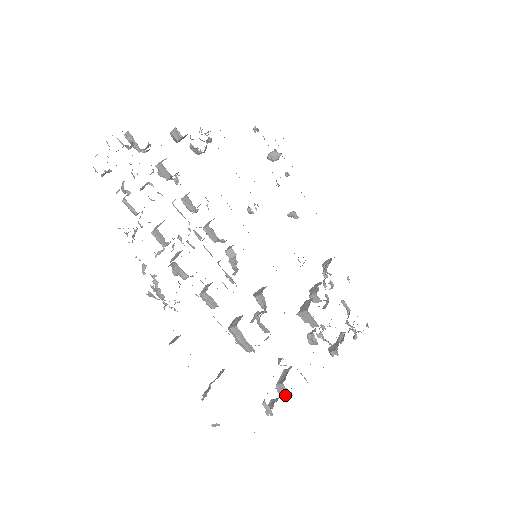
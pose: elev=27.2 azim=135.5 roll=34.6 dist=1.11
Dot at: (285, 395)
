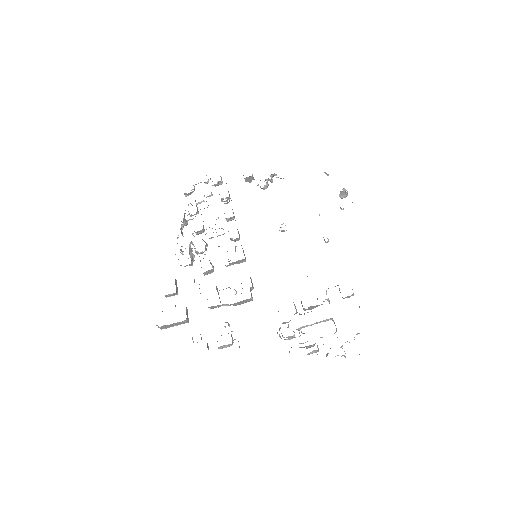
Dot at: occluded
